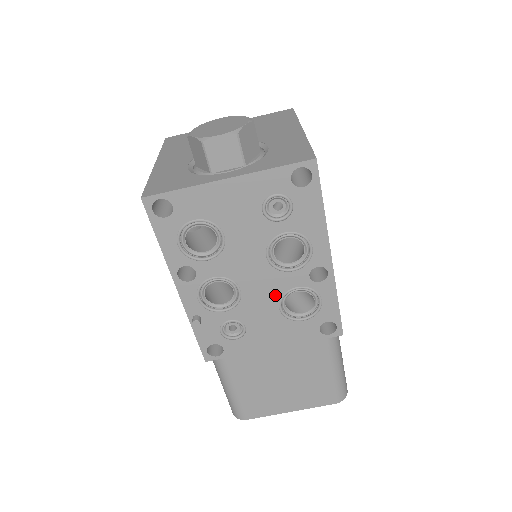
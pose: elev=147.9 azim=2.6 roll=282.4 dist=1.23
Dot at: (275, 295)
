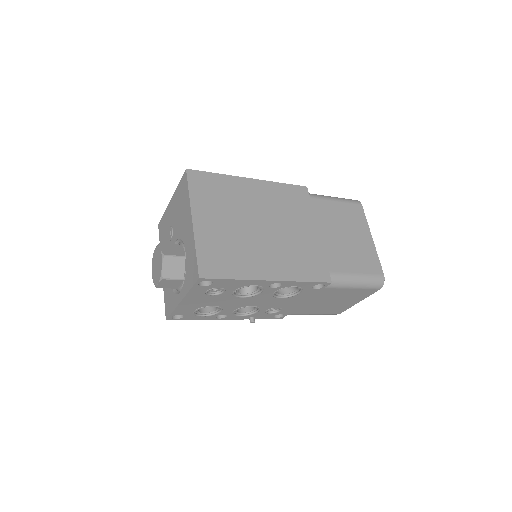
Dot at: (270, 298)
